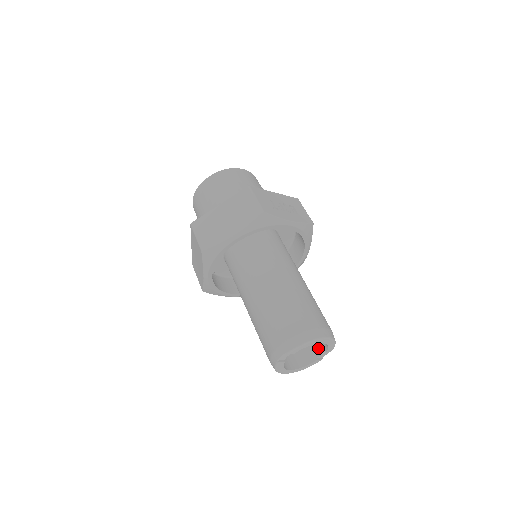
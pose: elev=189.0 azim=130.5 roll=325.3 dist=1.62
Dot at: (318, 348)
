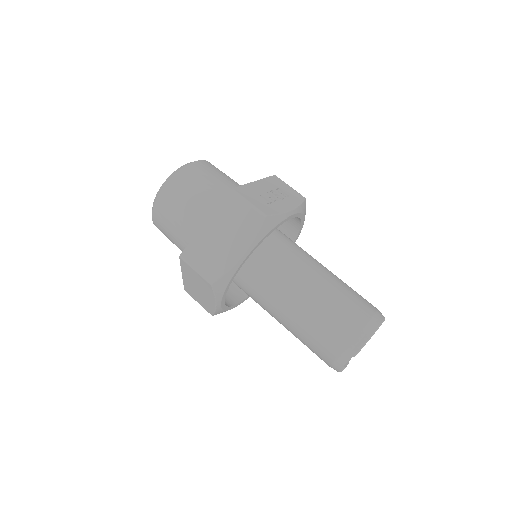
Dot at: occluded
